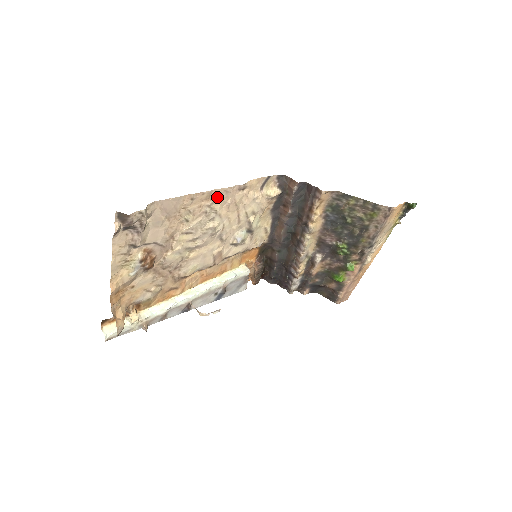
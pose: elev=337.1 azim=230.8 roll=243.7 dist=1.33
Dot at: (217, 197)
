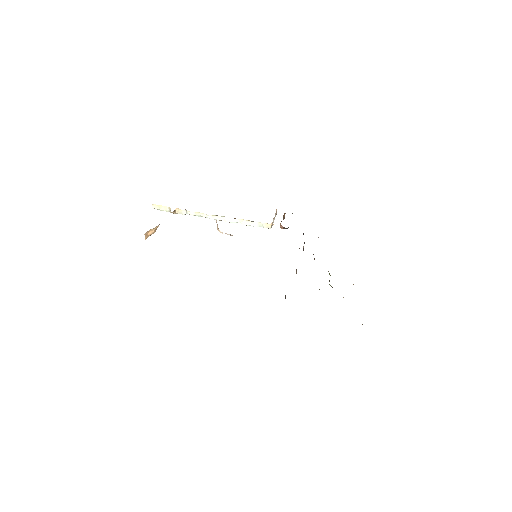
Dot at: occluded
